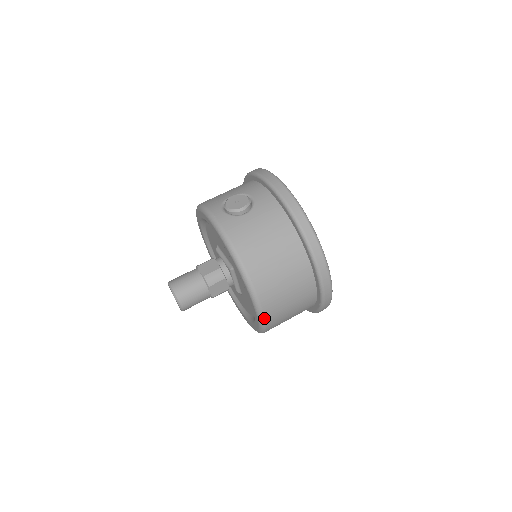
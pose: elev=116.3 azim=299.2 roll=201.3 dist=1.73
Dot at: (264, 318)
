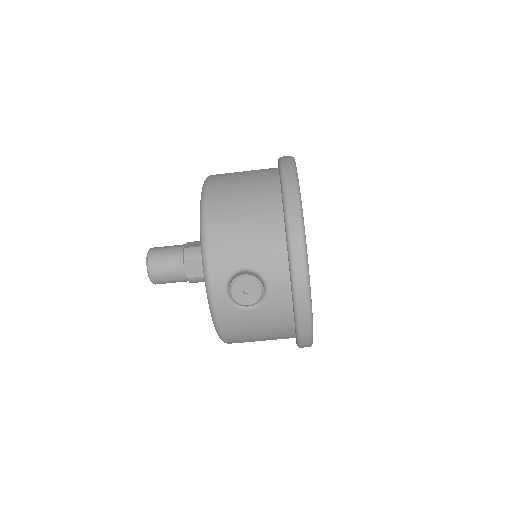
Dot at: occluded
